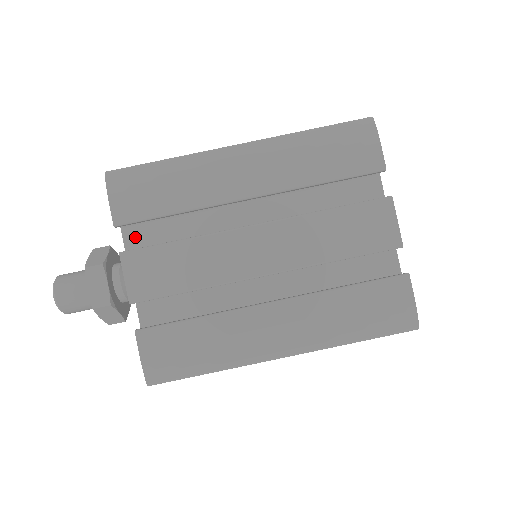
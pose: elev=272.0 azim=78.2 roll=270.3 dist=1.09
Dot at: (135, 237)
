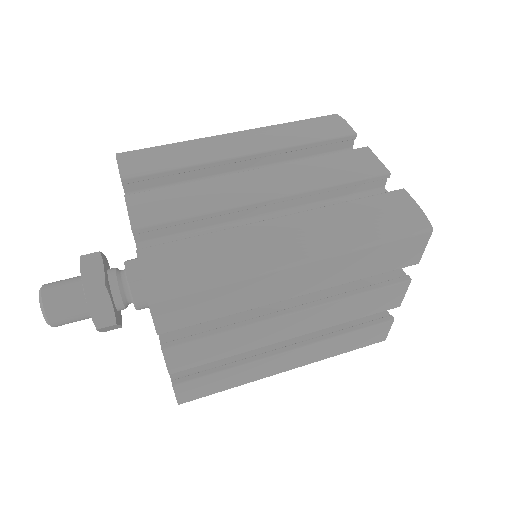
Dot at: occluded
